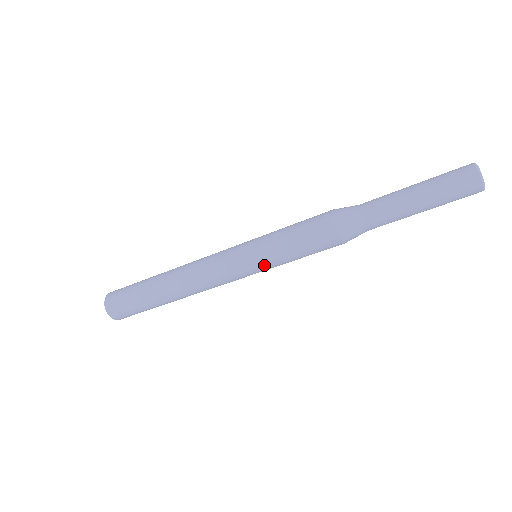
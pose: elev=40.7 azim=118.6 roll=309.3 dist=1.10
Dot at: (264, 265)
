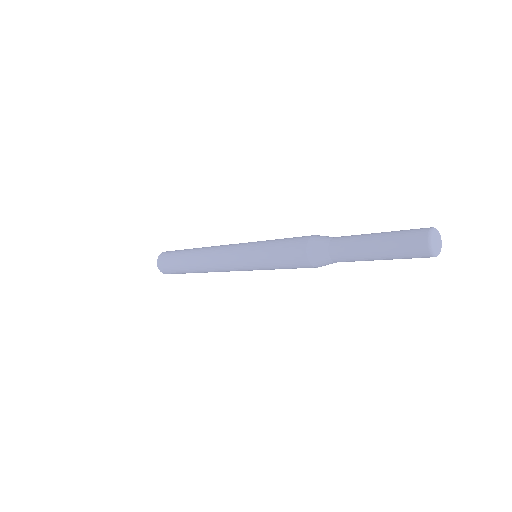
Dot at: occluded
